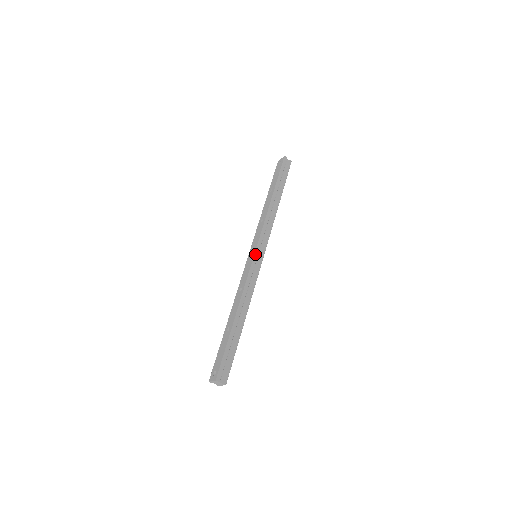
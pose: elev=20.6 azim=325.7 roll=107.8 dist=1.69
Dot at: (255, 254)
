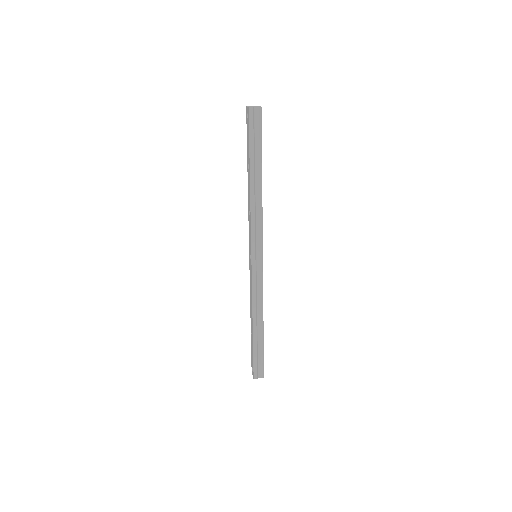
Dot at: (252, 262)
